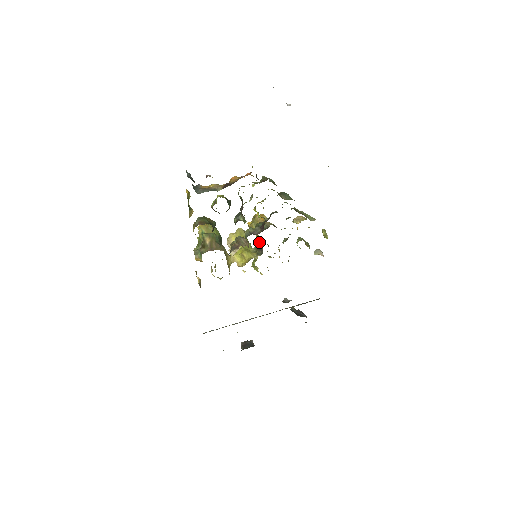
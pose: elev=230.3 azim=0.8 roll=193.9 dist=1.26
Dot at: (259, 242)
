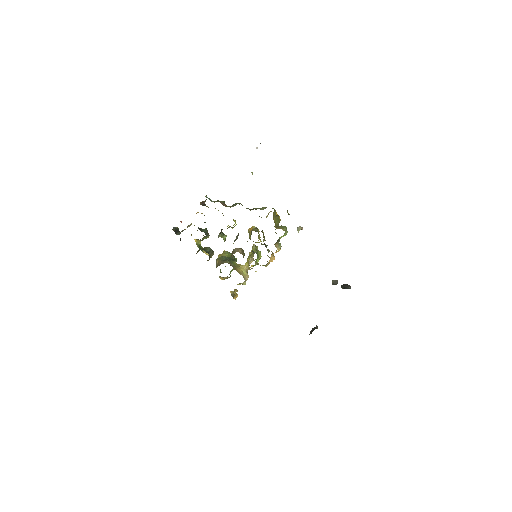
Dot at: occluded
